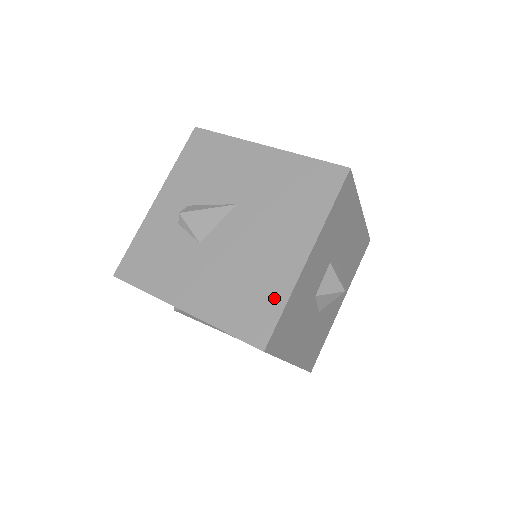
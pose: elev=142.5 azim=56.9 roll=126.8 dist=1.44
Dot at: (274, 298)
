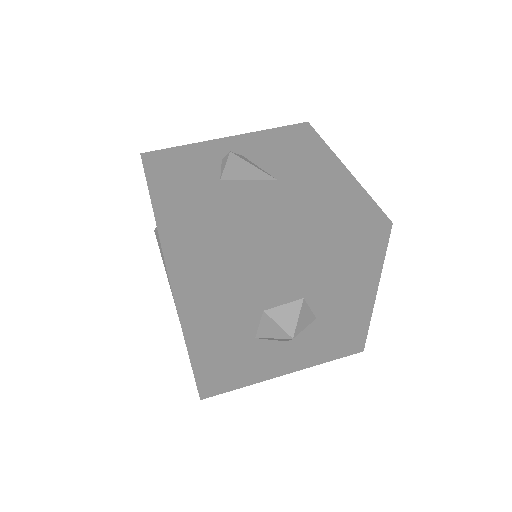
Dot at: (224, 252)
